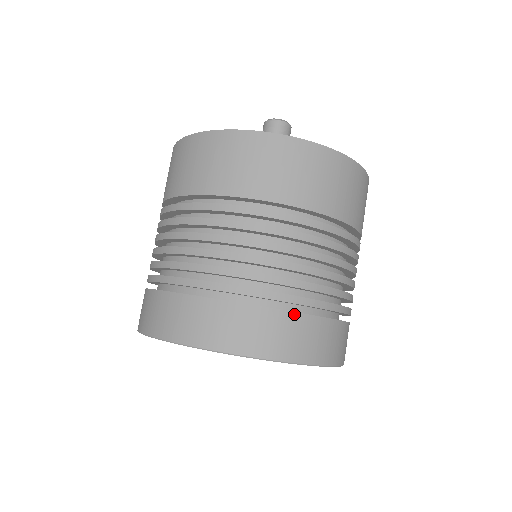
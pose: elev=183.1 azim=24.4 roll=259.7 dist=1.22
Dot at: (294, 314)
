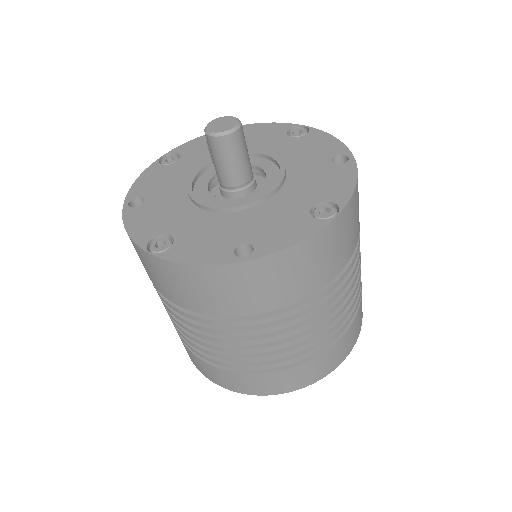
Dot at: (345, 334)
